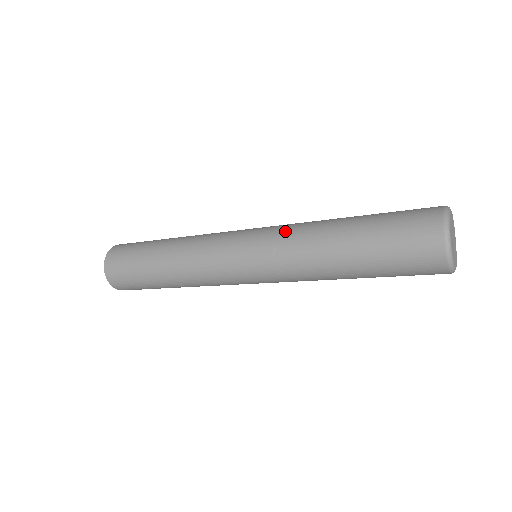
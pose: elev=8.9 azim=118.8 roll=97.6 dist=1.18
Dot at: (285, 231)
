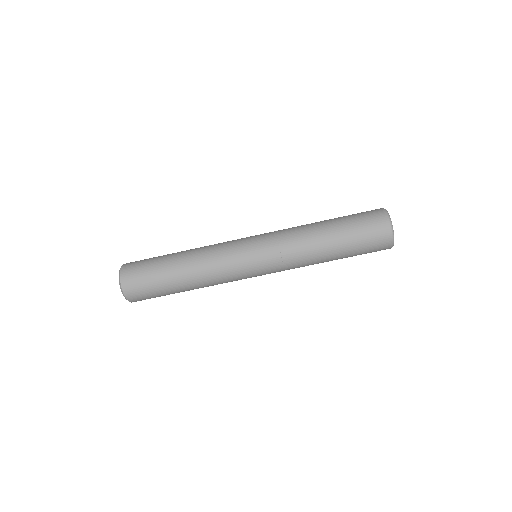
Dot at: (283, 233)
